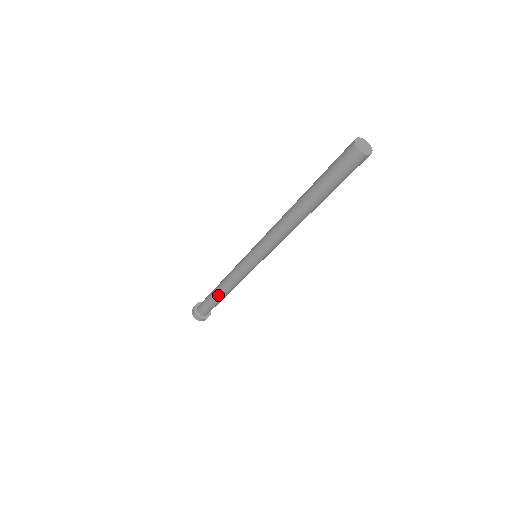
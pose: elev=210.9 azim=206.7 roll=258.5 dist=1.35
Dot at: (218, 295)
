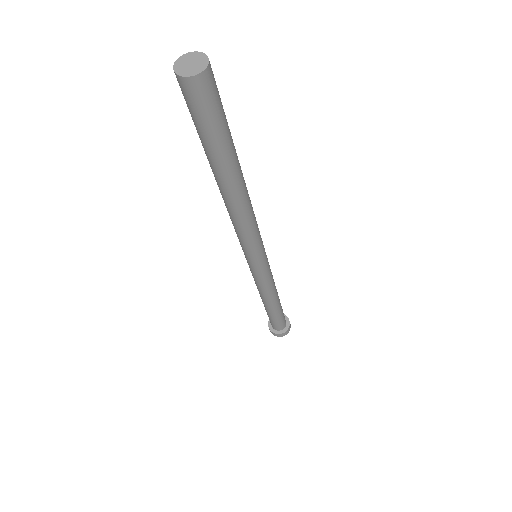
Dot at: (273, 308)
